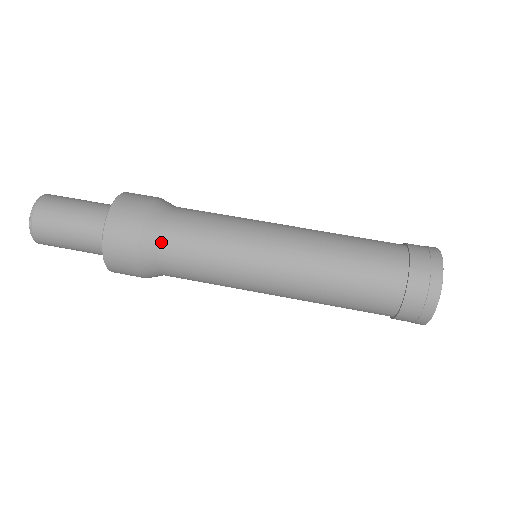
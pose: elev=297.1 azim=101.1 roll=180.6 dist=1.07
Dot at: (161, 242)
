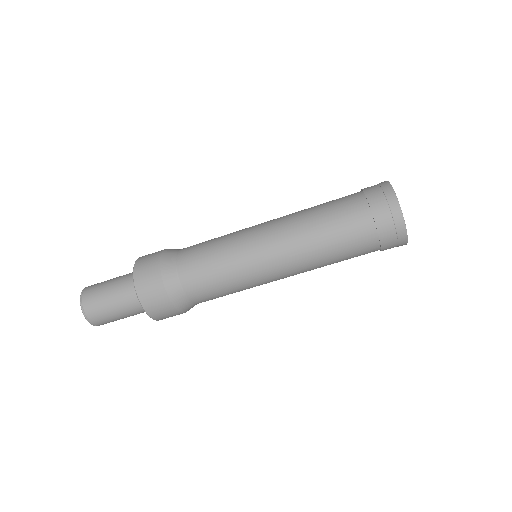
Dot at: (188, 297)
